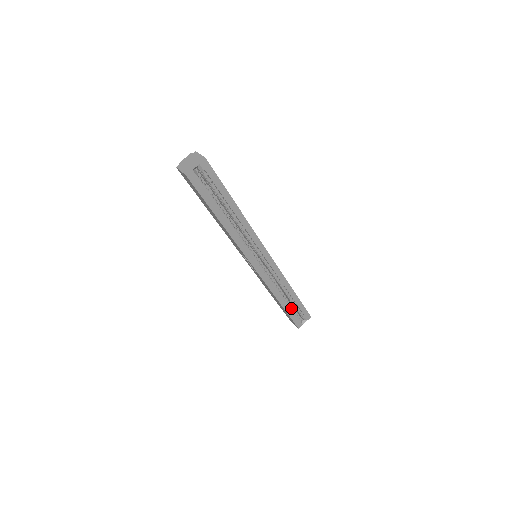
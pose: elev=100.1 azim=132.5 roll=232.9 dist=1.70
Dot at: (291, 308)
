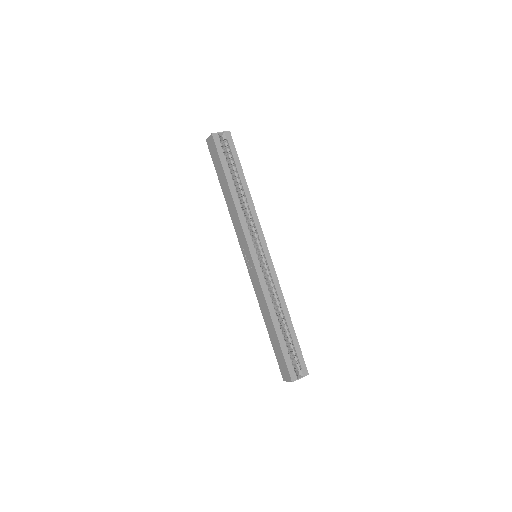
Dot at: (285, 344)
